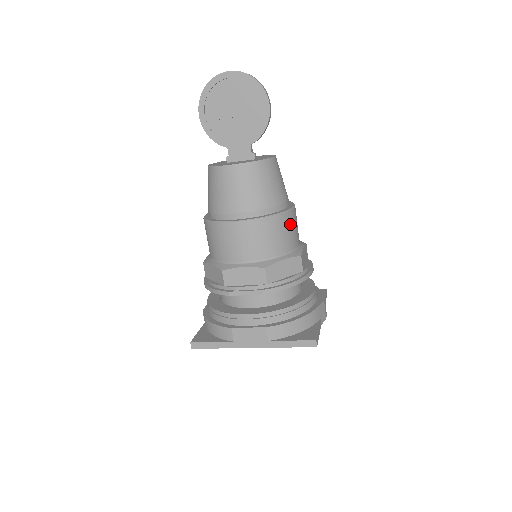
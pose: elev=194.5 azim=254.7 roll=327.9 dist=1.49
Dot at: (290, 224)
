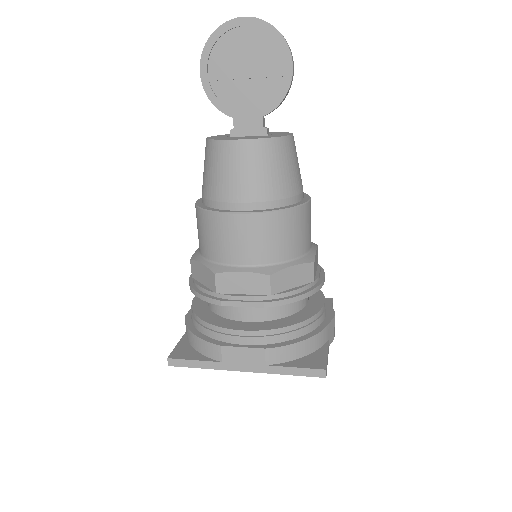
Dot at: (304, 221)
